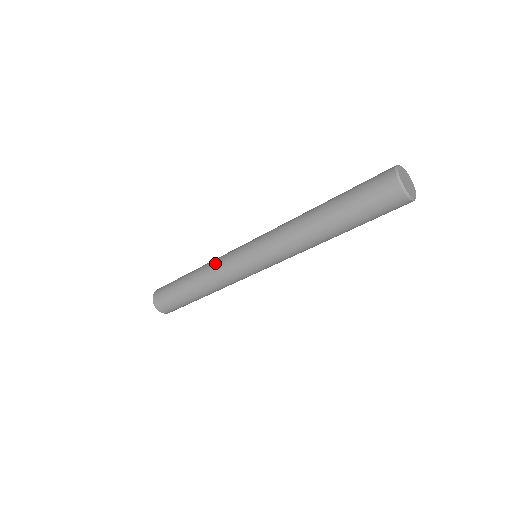
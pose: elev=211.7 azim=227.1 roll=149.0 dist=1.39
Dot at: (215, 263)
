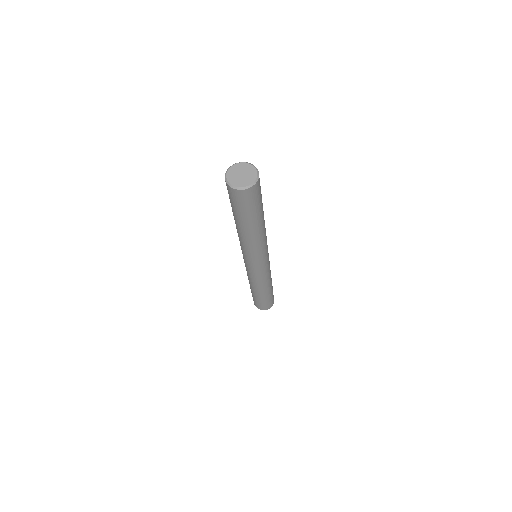
Dot at: occluded
